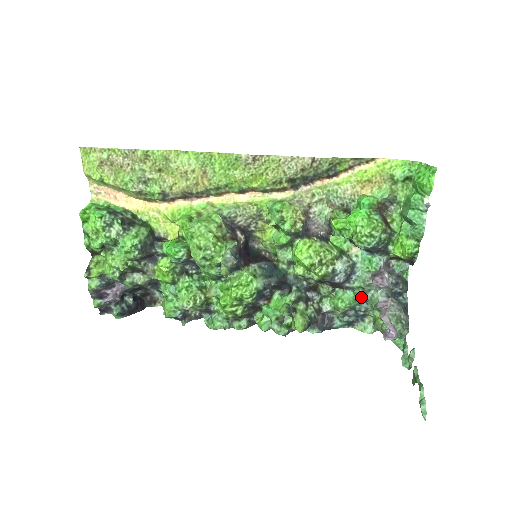
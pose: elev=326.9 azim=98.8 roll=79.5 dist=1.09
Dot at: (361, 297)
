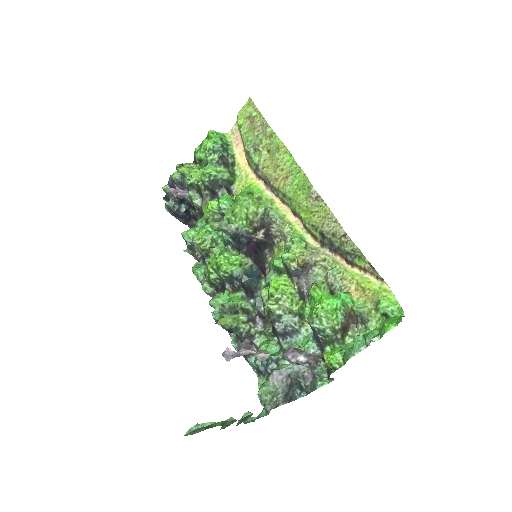
Dot at: (278, 357)
